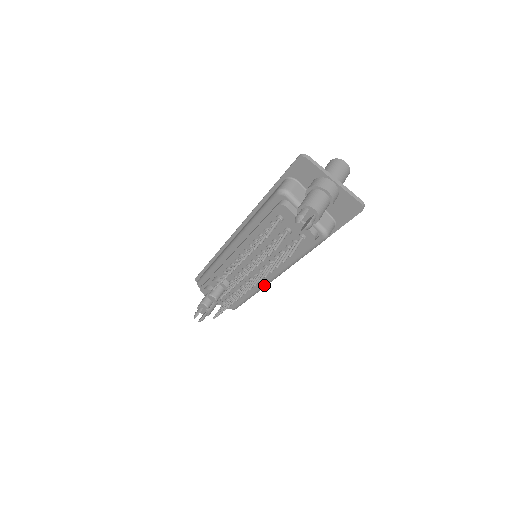
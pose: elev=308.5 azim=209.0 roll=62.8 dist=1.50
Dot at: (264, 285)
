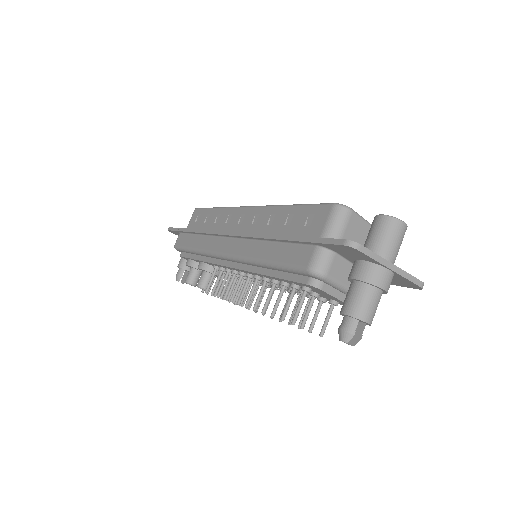
Dot at: occluded
